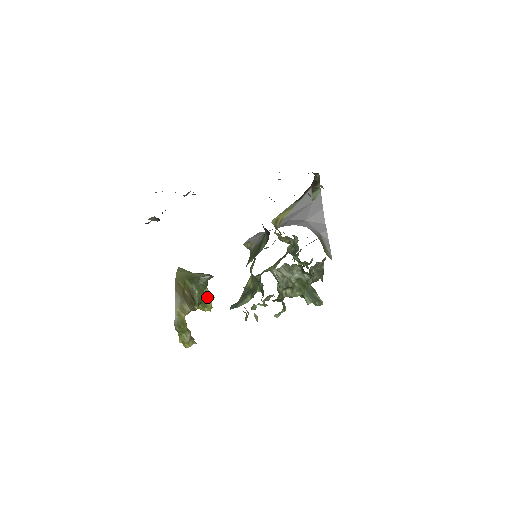
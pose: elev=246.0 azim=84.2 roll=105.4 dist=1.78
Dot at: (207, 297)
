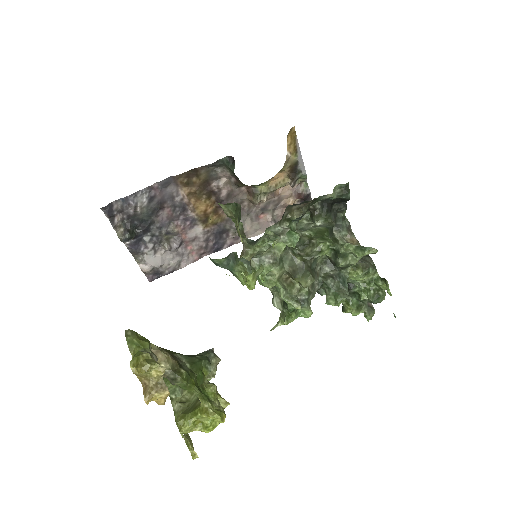
Dot at: (212, 392)
